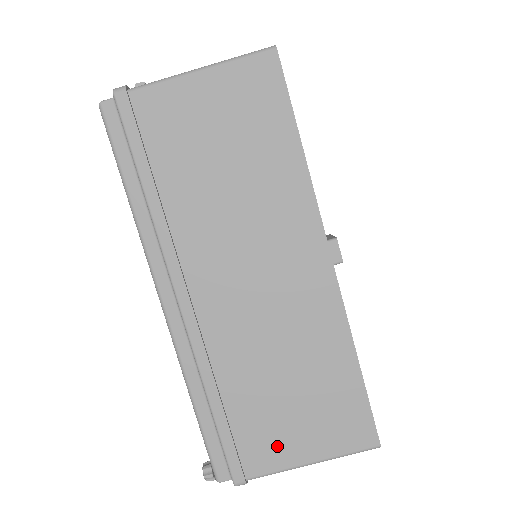
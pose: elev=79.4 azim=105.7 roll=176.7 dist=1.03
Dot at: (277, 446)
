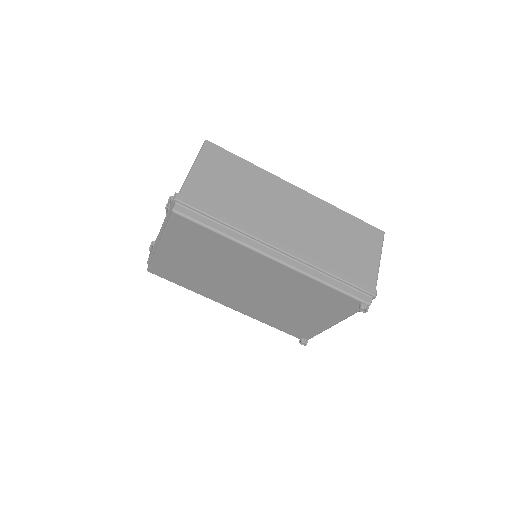
Dot at: (366, 267)
